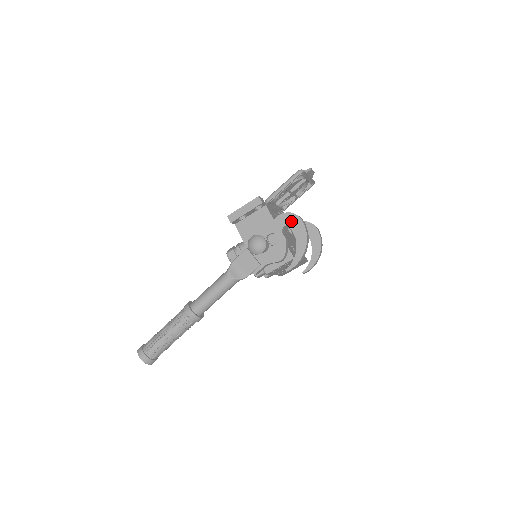
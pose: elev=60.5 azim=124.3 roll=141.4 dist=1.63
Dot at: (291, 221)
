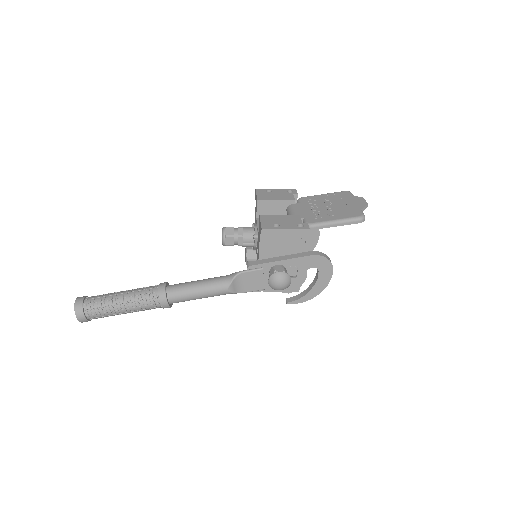
Dot at: (323, 267)
